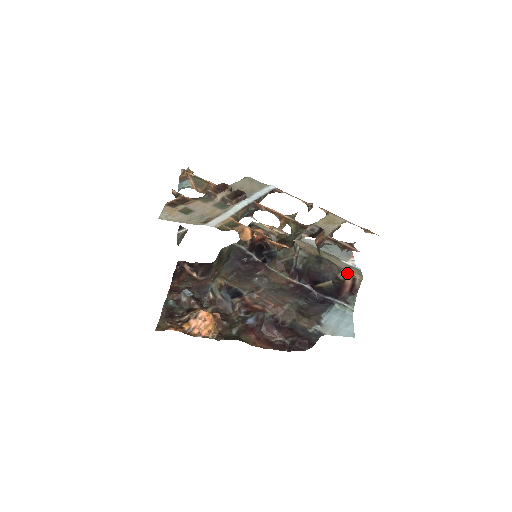
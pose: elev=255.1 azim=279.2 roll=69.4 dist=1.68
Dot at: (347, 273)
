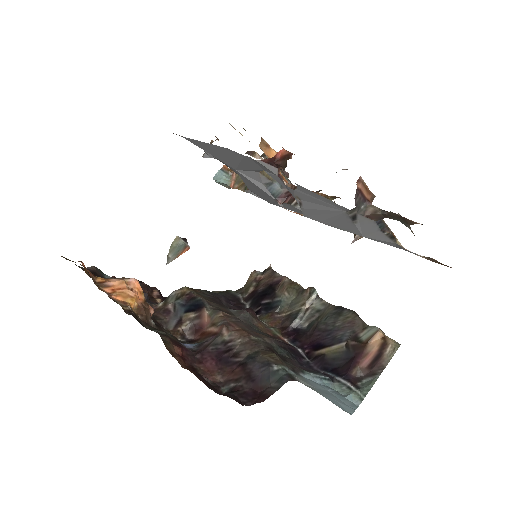
Dot at: (376, 329)
